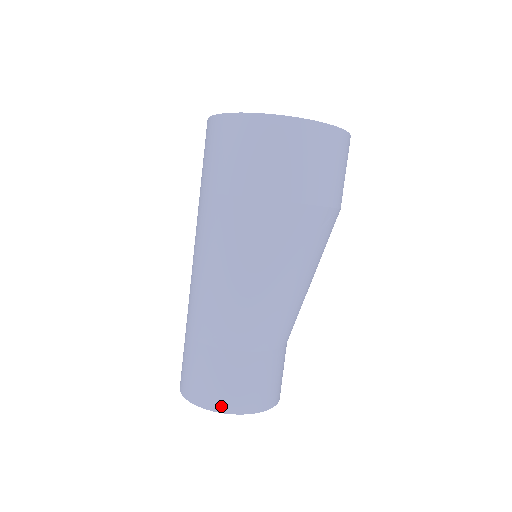
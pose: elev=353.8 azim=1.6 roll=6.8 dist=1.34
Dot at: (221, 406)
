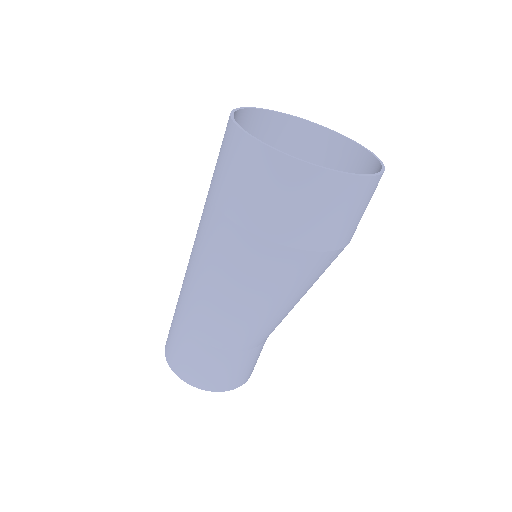
Dot at: (200, 384)
